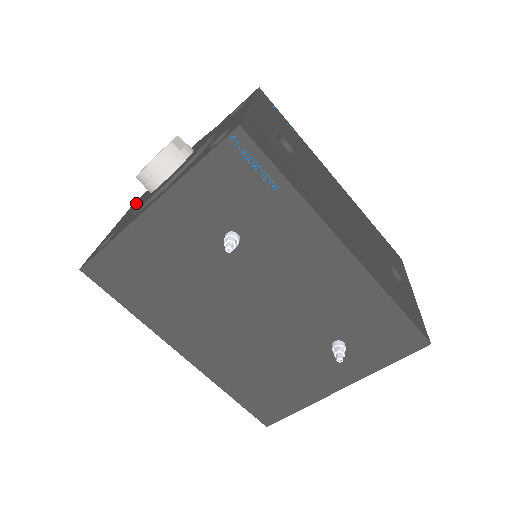
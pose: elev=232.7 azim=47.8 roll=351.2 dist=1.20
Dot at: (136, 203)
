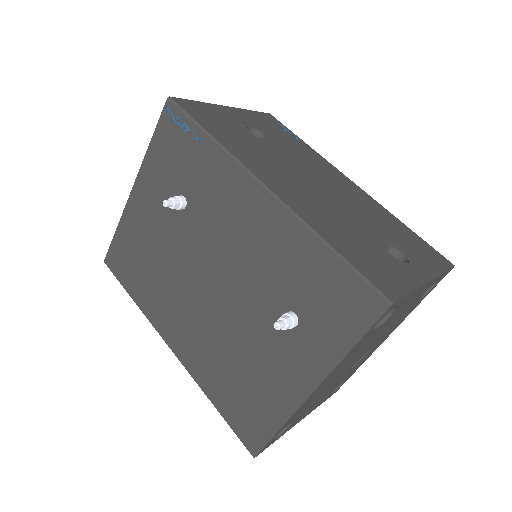
Dot at: occluded
